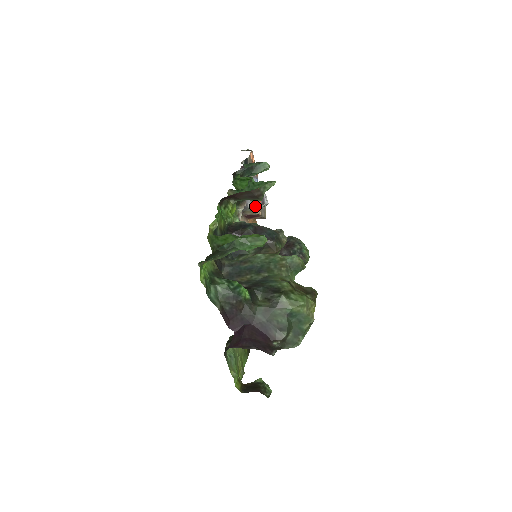
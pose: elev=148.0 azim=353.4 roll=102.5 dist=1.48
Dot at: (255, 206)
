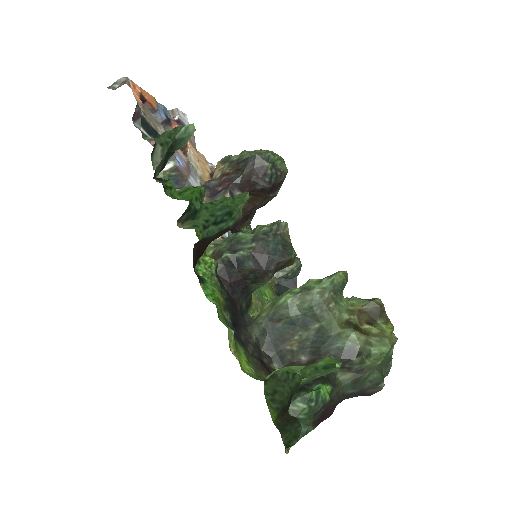
Dot at: (193, 165)
